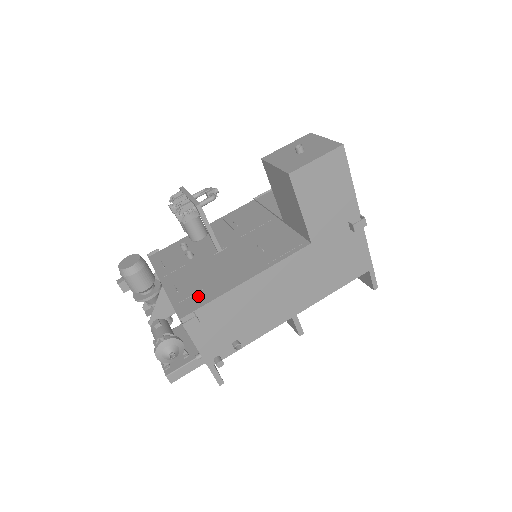
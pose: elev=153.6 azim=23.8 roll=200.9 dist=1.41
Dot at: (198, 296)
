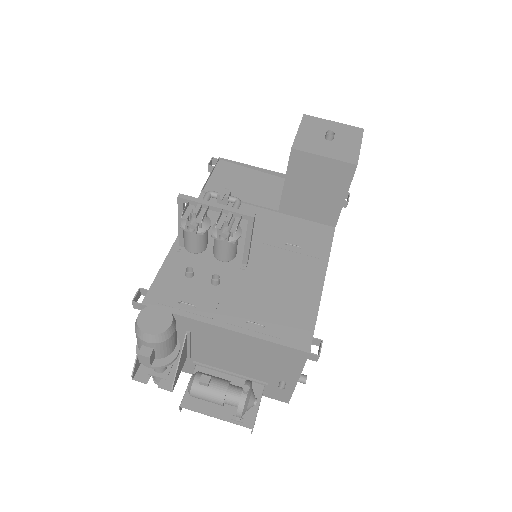
Dot at: (295, 320)
